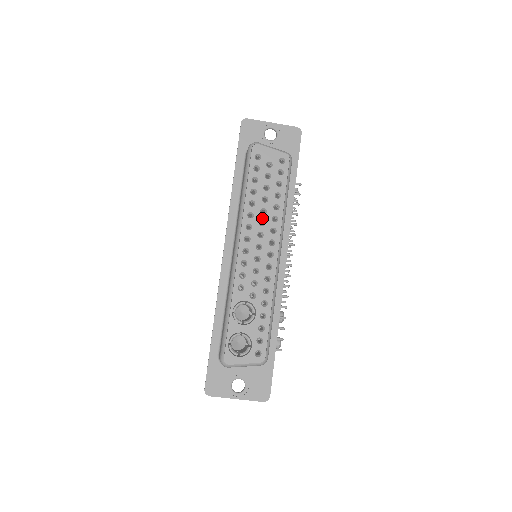
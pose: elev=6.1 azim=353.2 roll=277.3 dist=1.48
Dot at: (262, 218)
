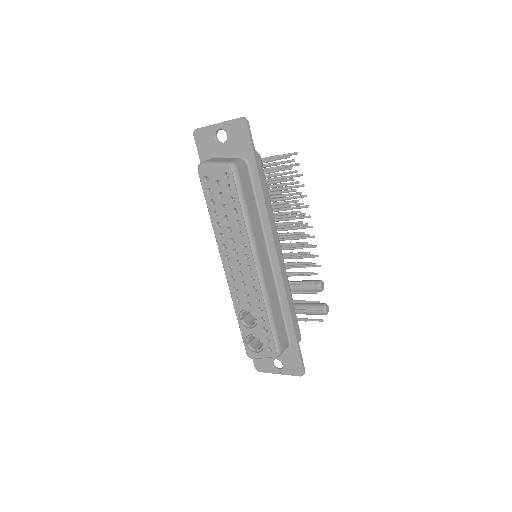
Dot at: (231, 236)
